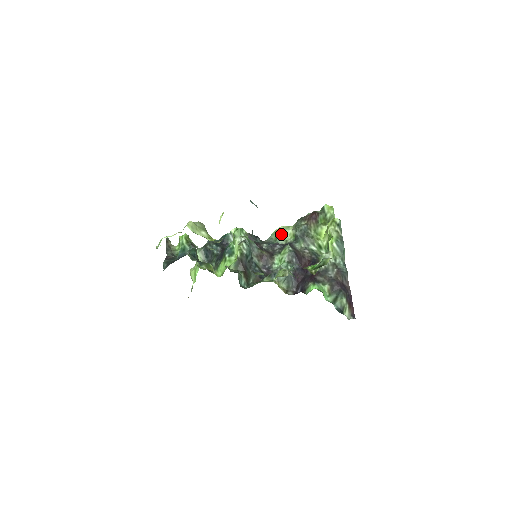
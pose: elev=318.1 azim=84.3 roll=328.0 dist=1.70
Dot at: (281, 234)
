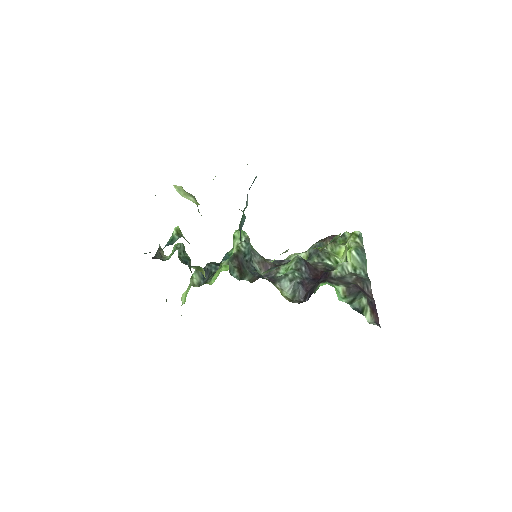
Dot at: occluded
